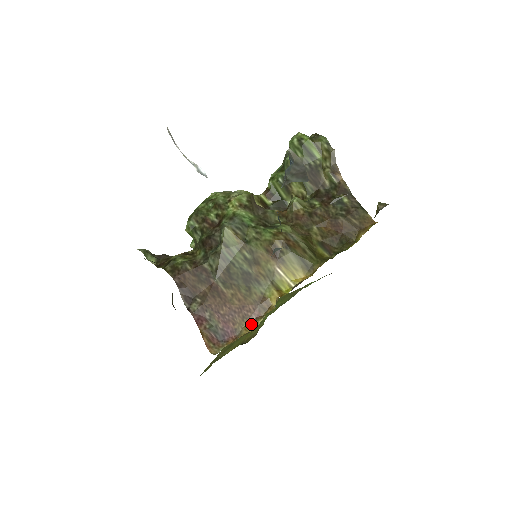
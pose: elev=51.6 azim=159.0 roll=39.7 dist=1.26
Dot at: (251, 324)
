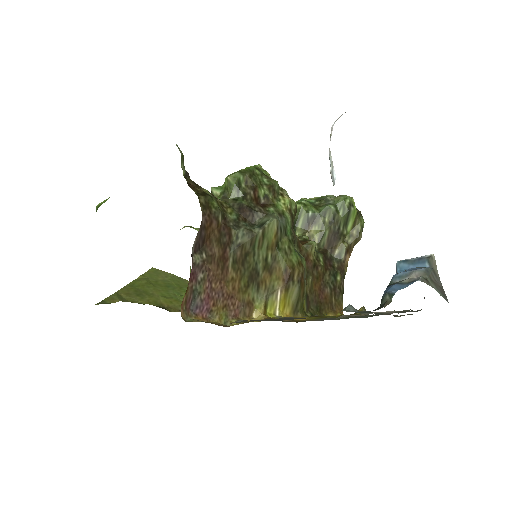
Dot at: (227, 317)
